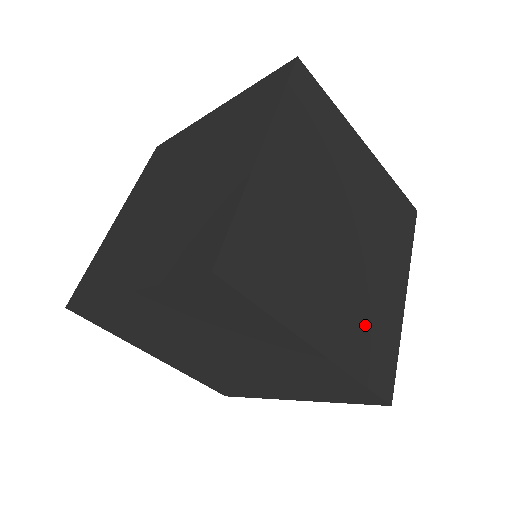
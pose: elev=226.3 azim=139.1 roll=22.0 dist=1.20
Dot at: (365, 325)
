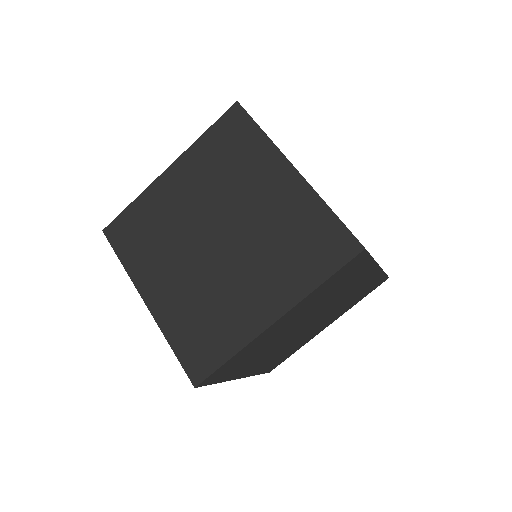
Dot at: (281, 354)
